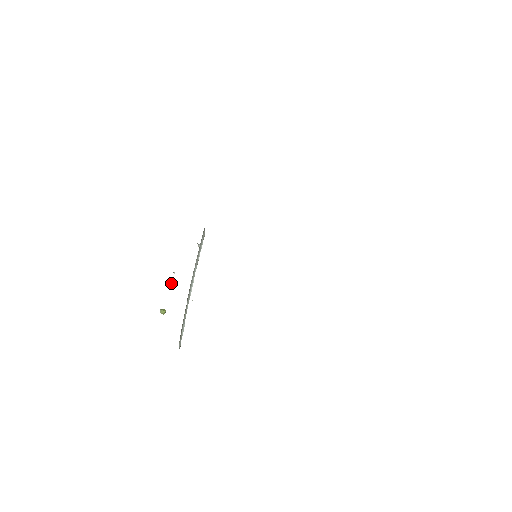
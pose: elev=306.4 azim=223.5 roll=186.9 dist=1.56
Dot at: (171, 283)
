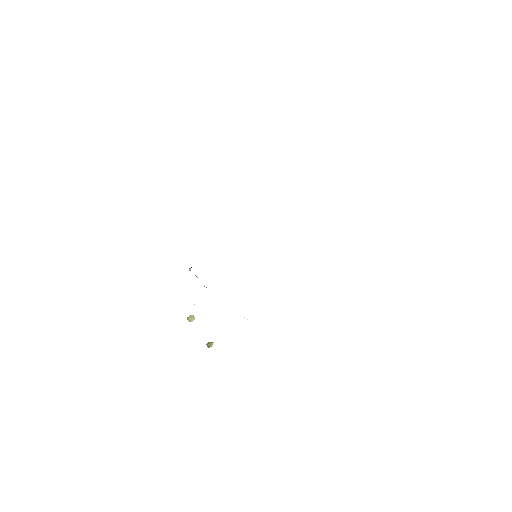
Dot at: (193, 316)
